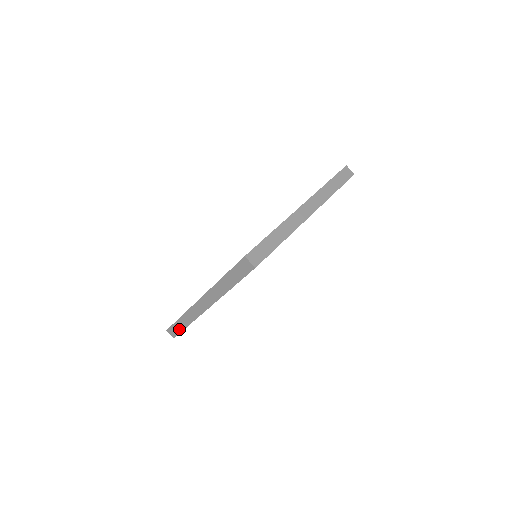
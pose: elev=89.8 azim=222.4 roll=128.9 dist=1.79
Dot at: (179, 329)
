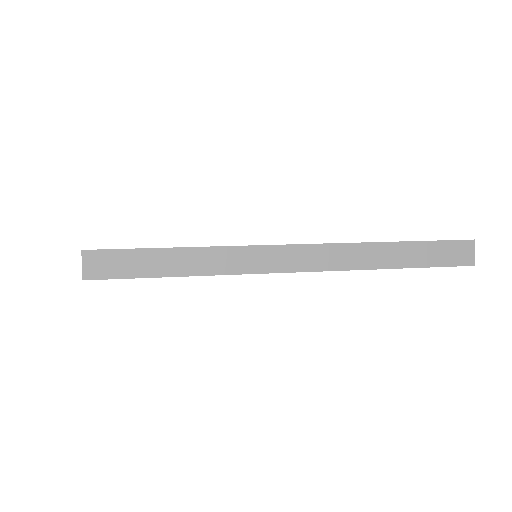
Dot at: occluded
